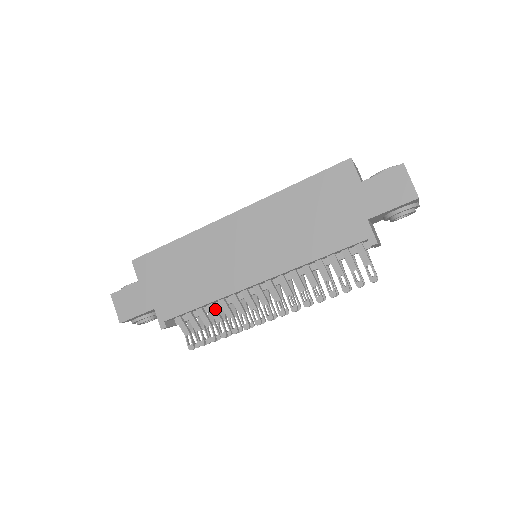
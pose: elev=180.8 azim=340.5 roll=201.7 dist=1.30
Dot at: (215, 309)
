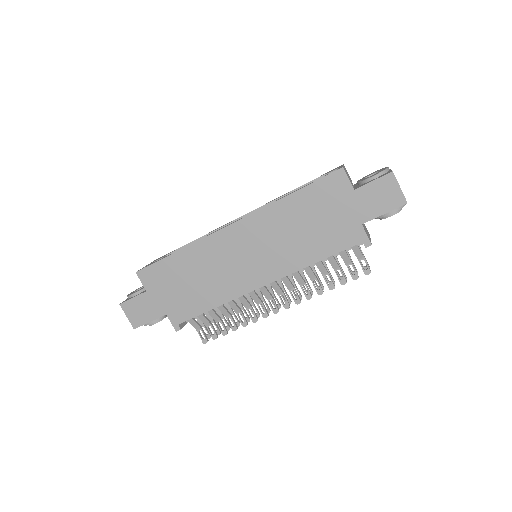
Dot at: (224, 308)
